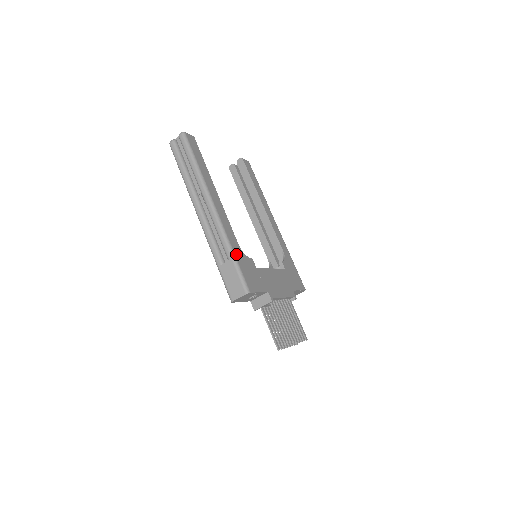
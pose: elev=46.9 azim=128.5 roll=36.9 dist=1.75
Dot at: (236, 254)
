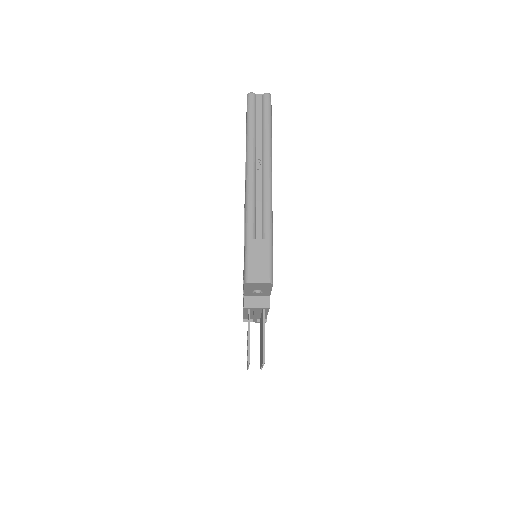
Dot at: (272, 238)
